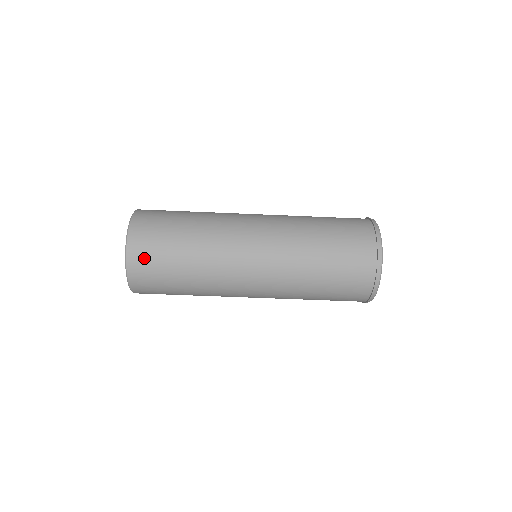
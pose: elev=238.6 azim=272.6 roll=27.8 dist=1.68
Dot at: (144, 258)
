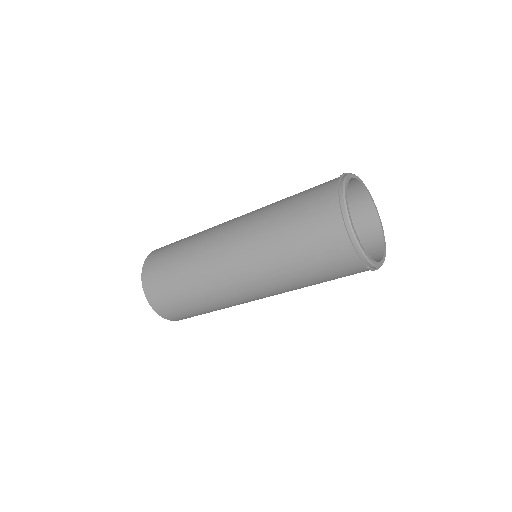
Dot at: (181, 318)
